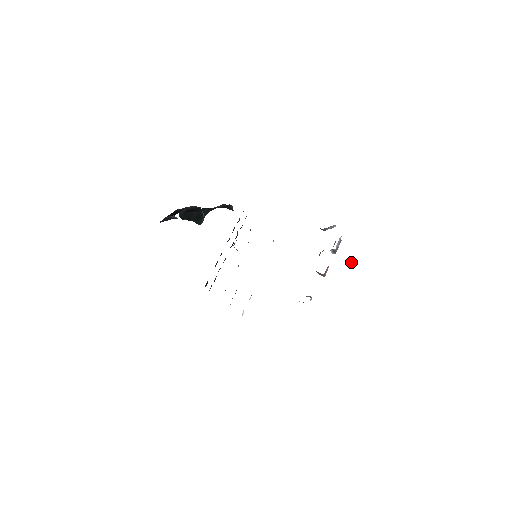
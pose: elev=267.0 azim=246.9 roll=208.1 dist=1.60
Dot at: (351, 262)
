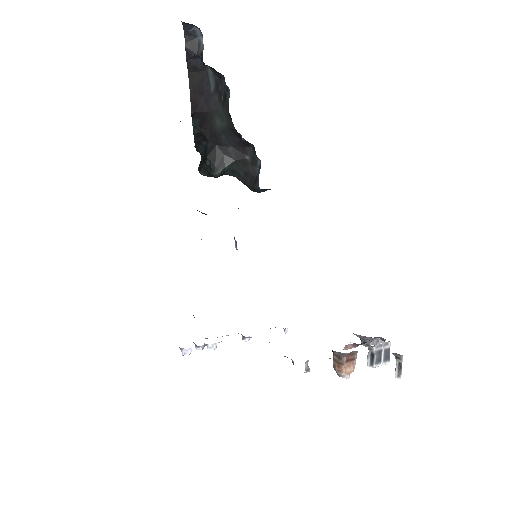
Dot at: (397, 372)
